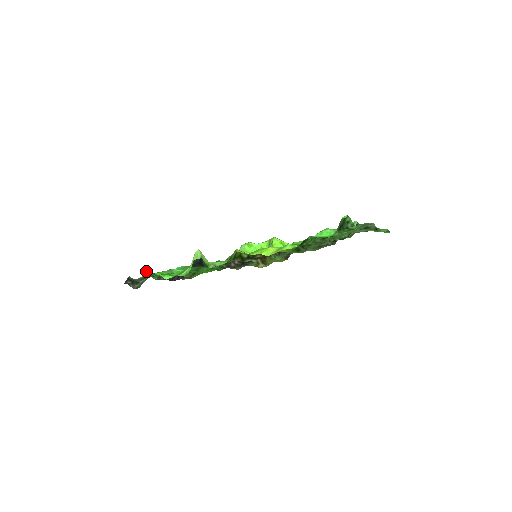
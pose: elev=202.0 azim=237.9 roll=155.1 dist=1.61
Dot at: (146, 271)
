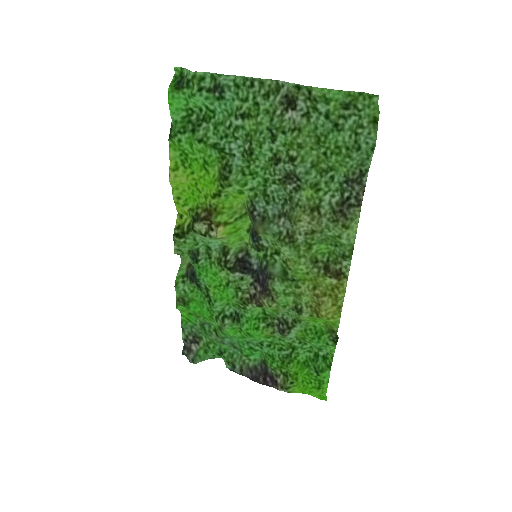
Dot at: occluded
